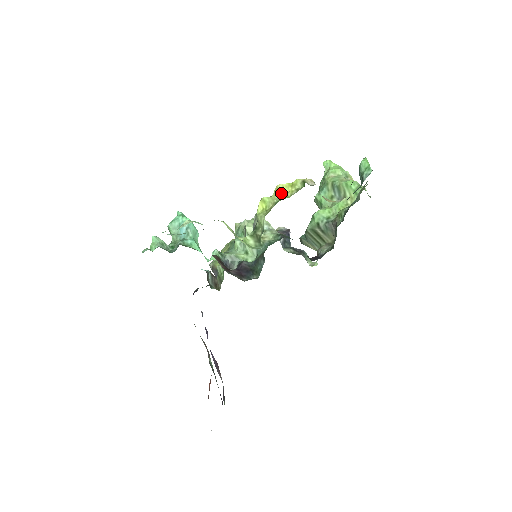
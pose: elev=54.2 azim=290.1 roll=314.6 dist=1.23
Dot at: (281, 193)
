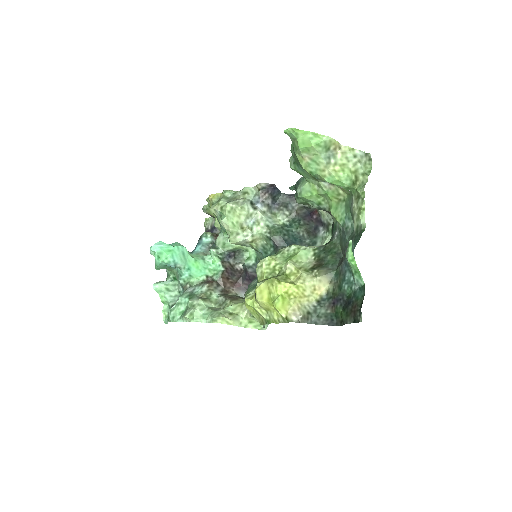
Dot at: (265, 308)
